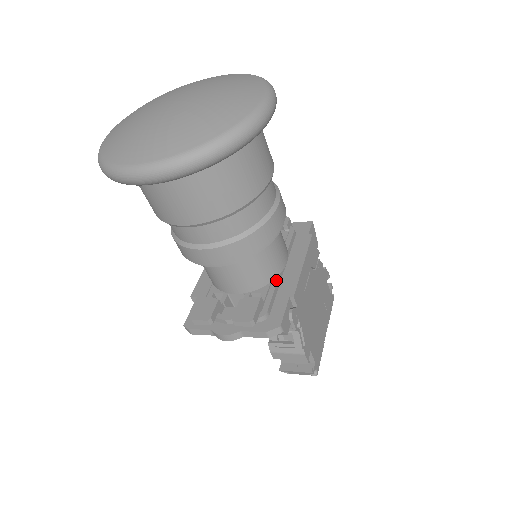
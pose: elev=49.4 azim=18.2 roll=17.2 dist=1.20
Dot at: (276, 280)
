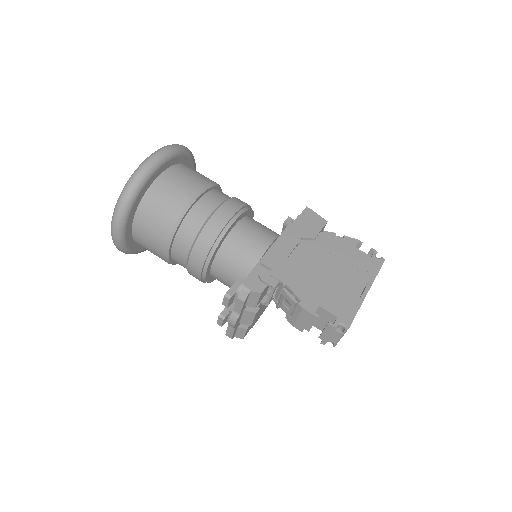
Dot at: (259, 261)
